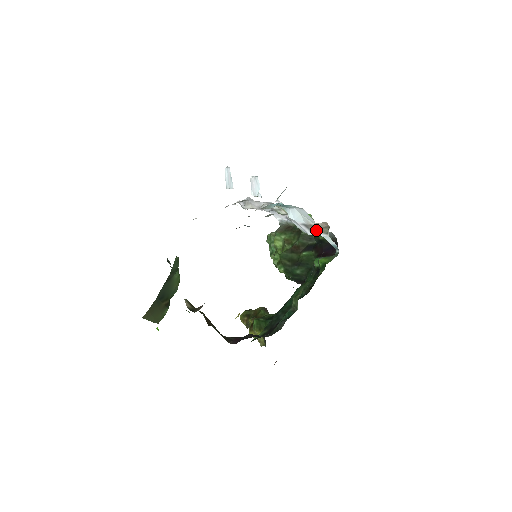
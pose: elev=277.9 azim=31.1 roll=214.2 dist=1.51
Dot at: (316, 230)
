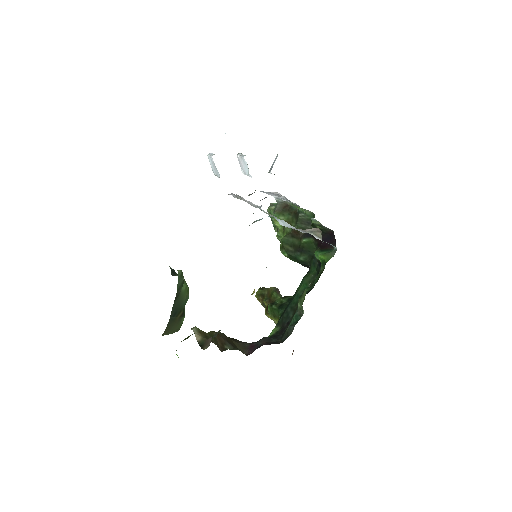
Dot at: (310, 232)
